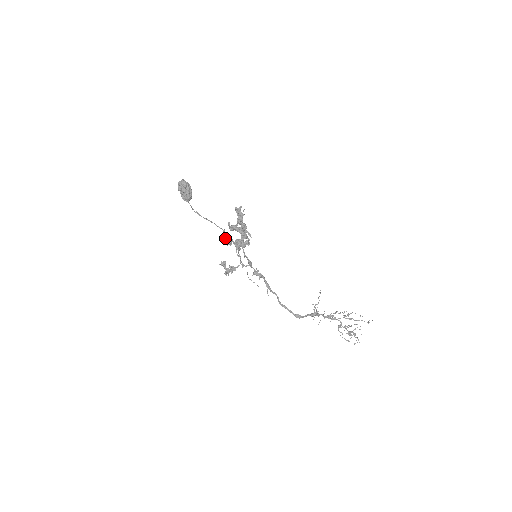
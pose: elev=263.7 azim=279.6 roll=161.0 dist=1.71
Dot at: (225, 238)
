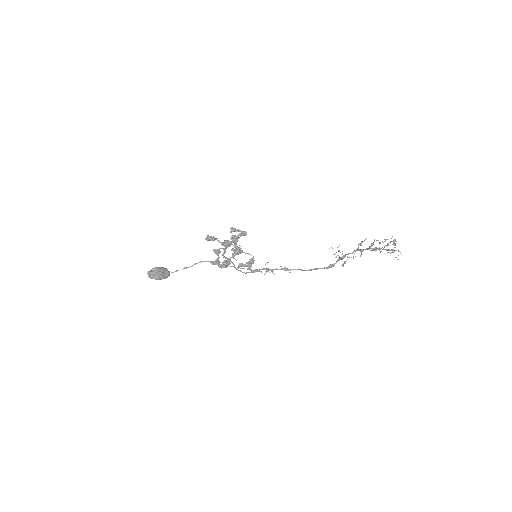
Dot at: occluded
